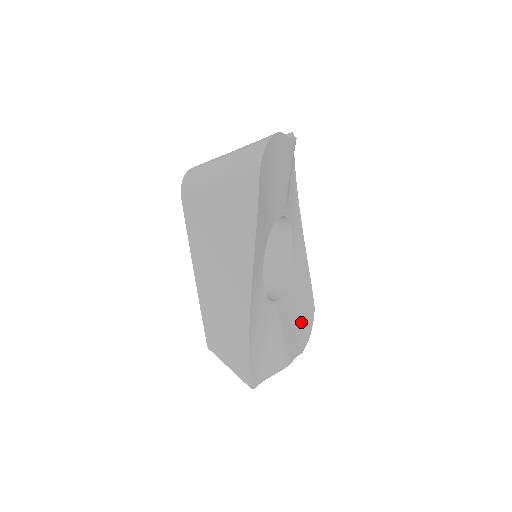
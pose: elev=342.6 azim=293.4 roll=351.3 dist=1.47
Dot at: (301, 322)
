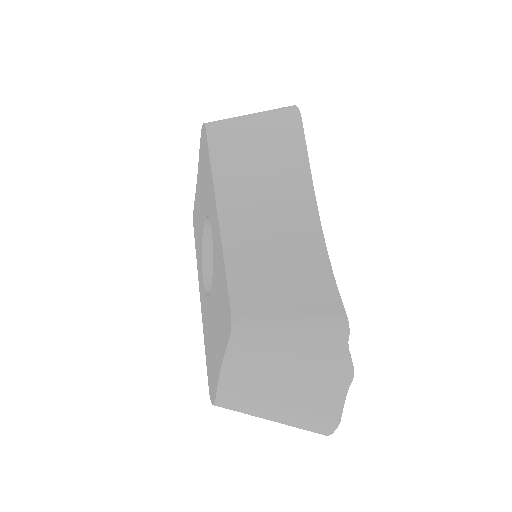
Dot at: occluded
